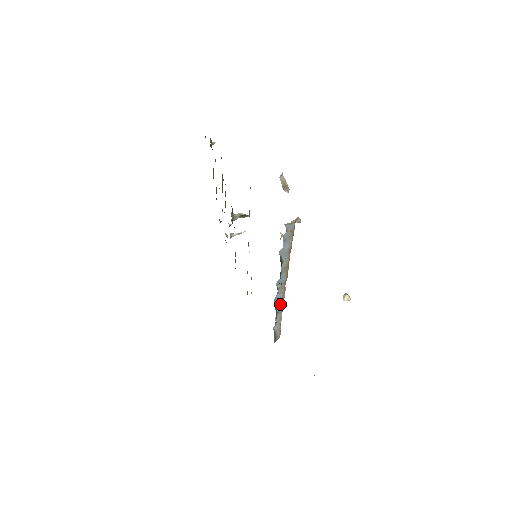
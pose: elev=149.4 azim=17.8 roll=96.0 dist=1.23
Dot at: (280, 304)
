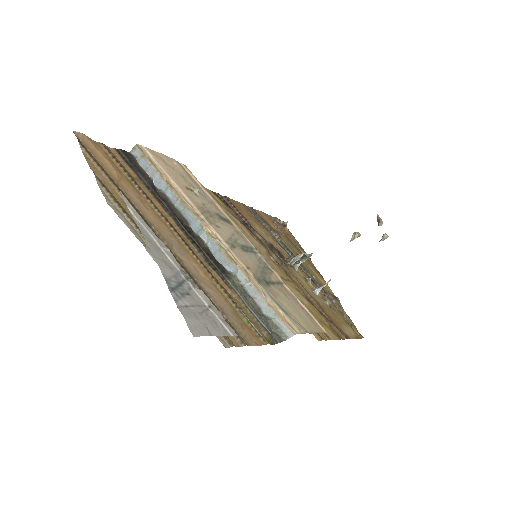
Dot at: (232, 265)
